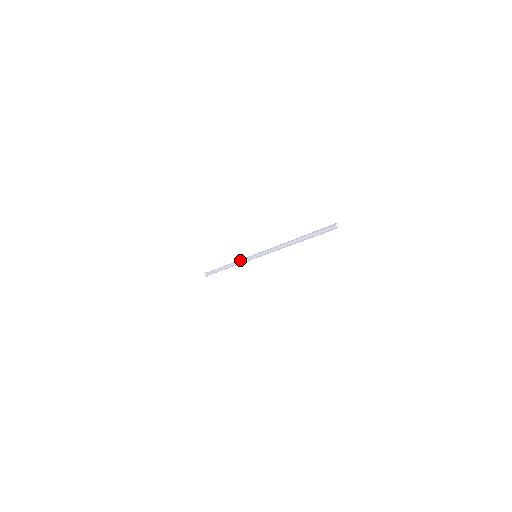
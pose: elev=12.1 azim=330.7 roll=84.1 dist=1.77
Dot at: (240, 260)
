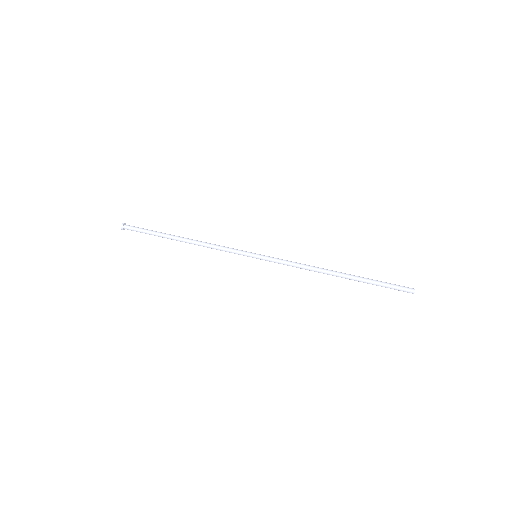
Dot at: (221, 247)
